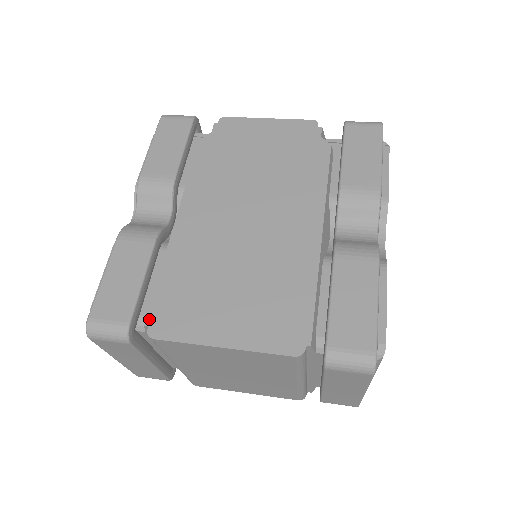
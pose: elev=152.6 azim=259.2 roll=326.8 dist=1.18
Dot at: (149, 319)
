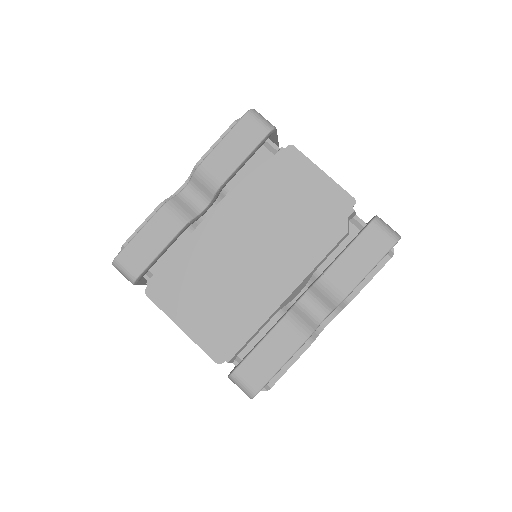
Dot at: (151, 281)
